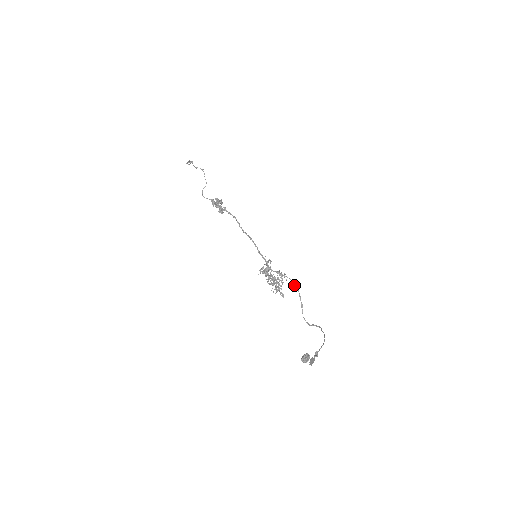
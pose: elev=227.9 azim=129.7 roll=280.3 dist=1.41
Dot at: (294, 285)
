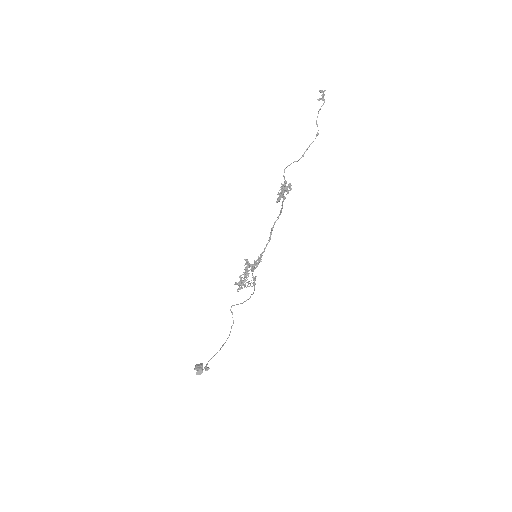
Dot at: occluded
